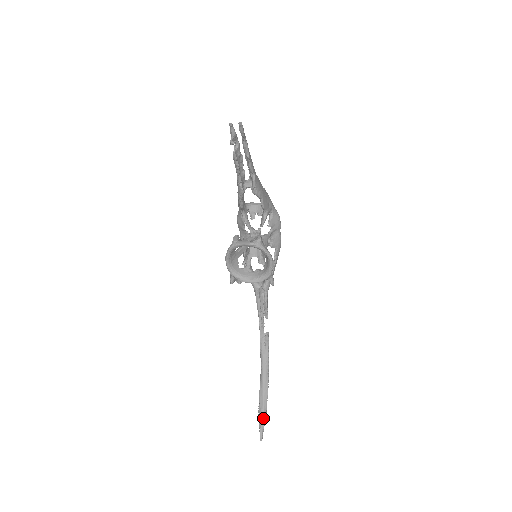
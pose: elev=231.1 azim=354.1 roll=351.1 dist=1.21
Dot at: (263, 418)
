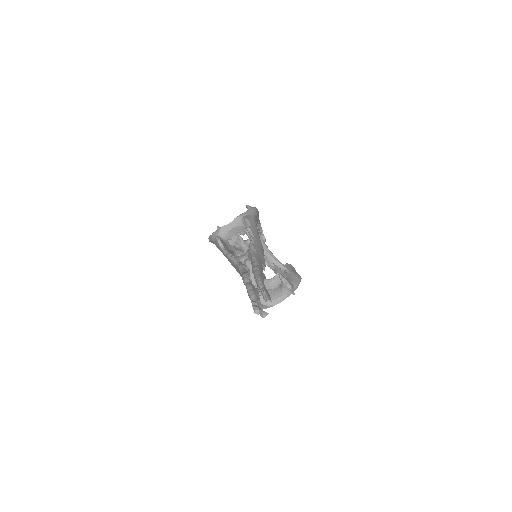
Dot at: occluded
